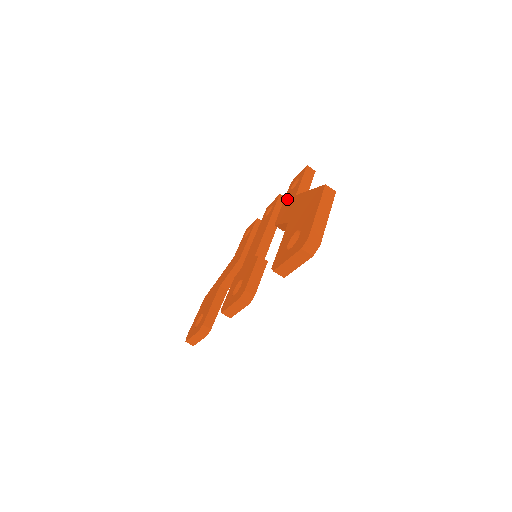
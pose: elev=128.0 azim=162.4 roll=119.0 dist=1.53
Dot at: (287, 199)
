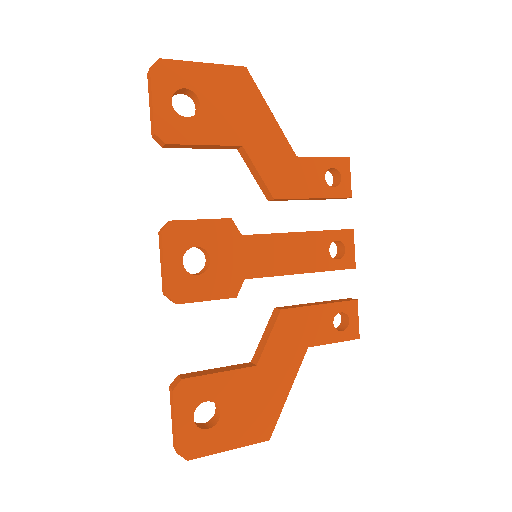
Dot at: occluded
